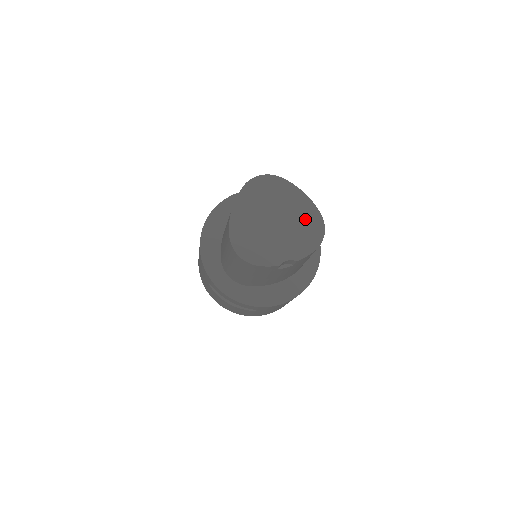
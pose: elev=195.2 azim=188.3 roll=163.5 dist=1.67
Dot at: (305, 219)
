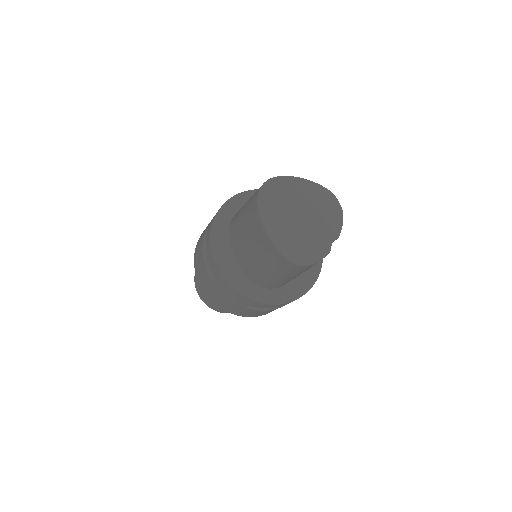
Dot at: (319, 200)
